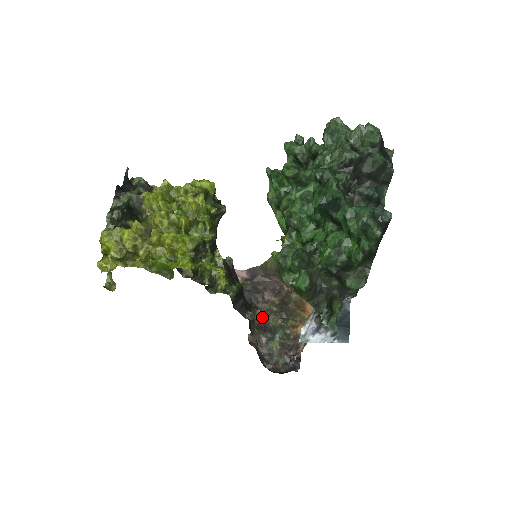
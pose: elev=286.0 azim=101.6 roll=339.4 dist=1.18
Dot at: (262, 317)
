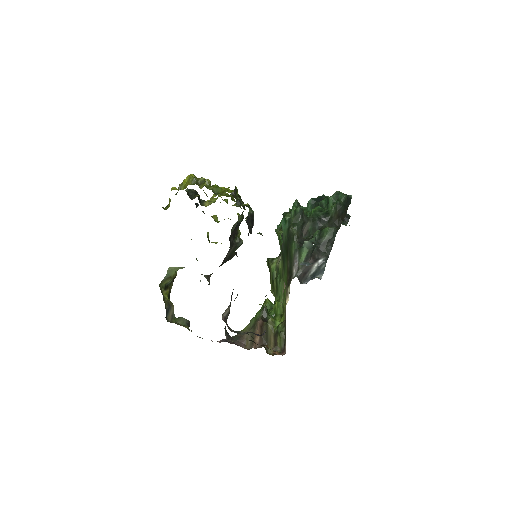
Dot at: (262, 235)
